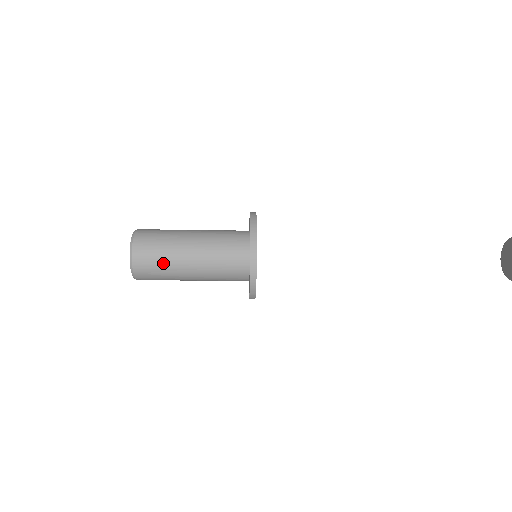
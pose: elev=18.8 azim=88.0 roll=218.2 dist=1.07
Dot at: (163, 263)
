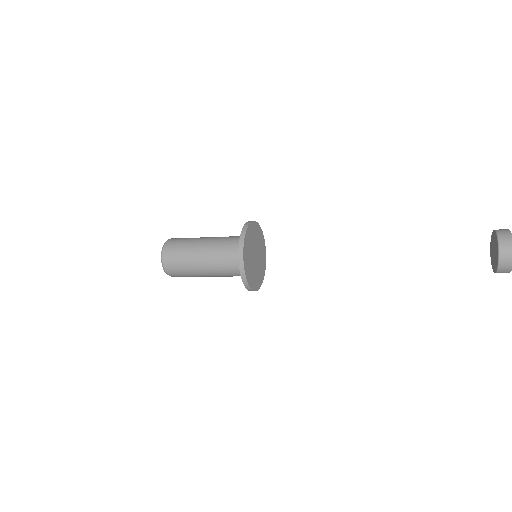
Dot at: (182, 257)
